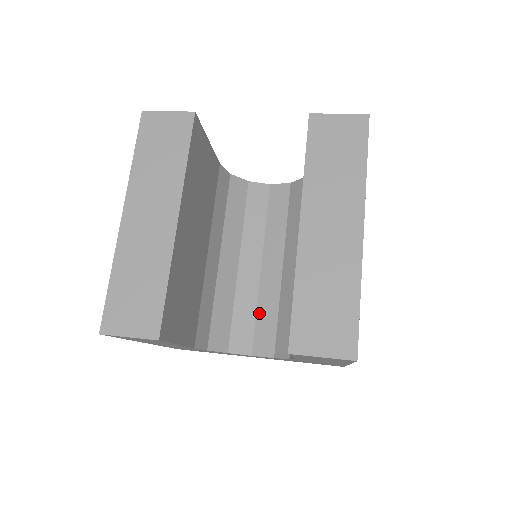
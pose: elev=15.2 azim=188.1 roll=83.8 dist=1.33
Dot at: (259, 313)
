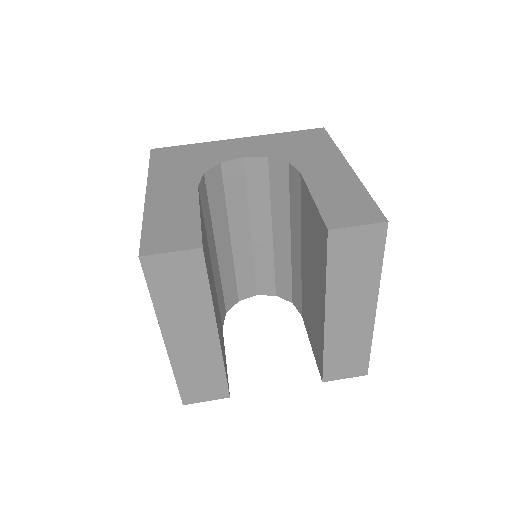
Dot at: (257, 269)
